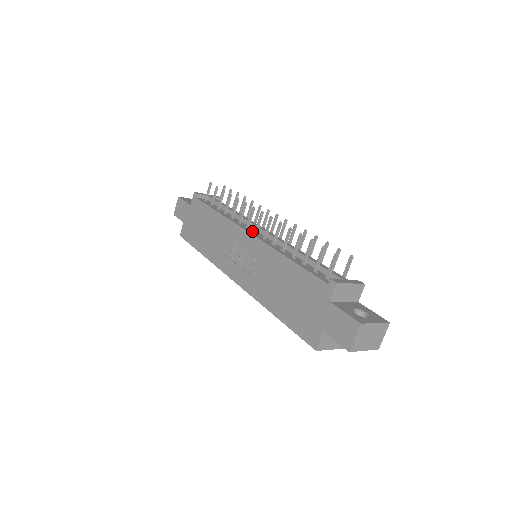
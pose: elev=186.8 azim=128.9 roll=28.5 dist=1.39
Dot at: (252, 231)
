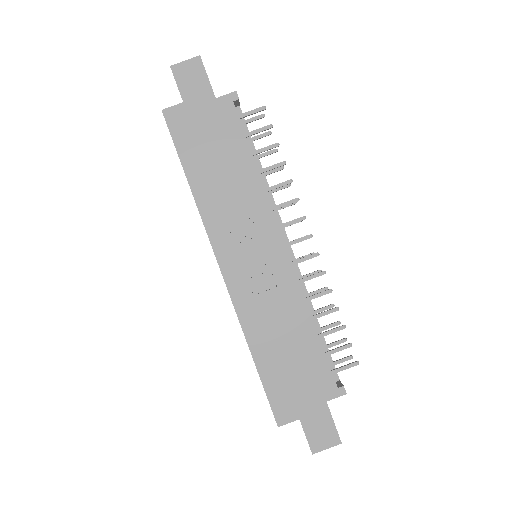
Dot at: occluded
